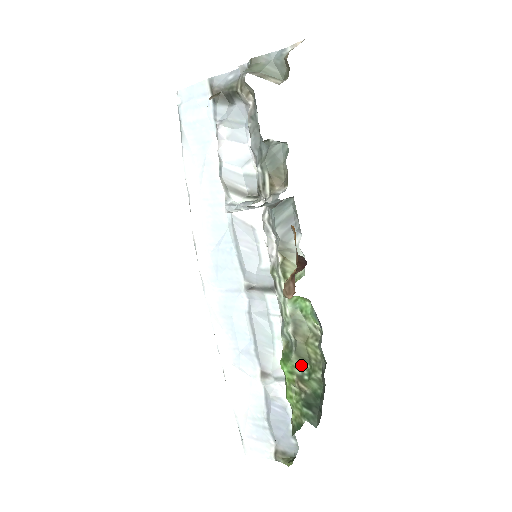
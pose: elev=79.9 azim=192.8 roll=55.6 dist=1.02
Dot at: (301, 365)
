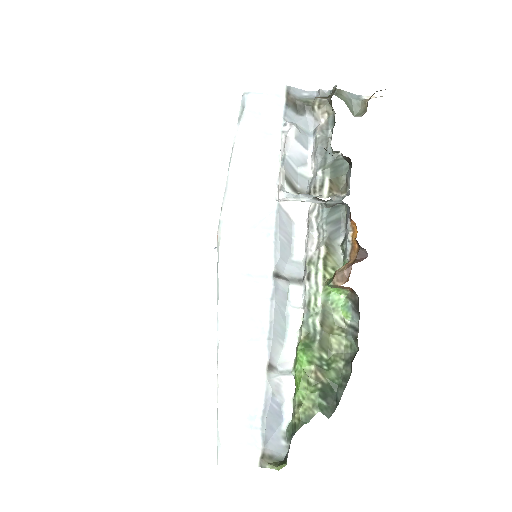
Dot at: (321, 356)
